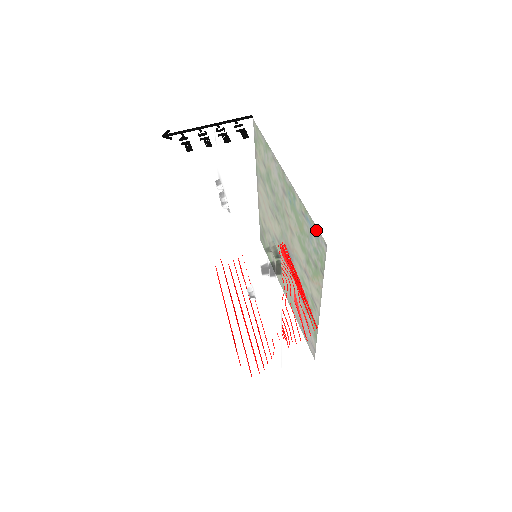
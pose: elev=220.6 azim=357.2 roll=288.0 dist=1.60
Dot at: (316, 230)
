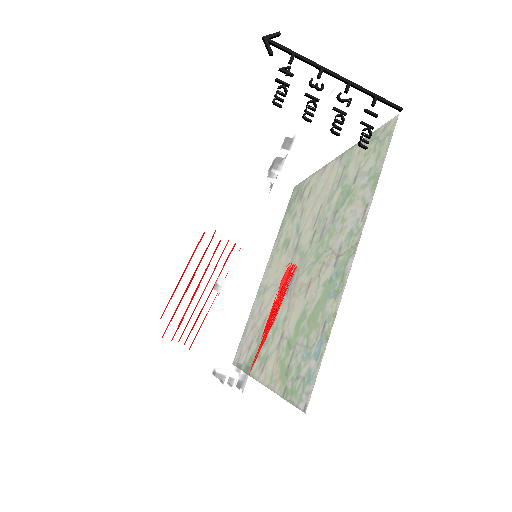
Dot at: (314, 375)
